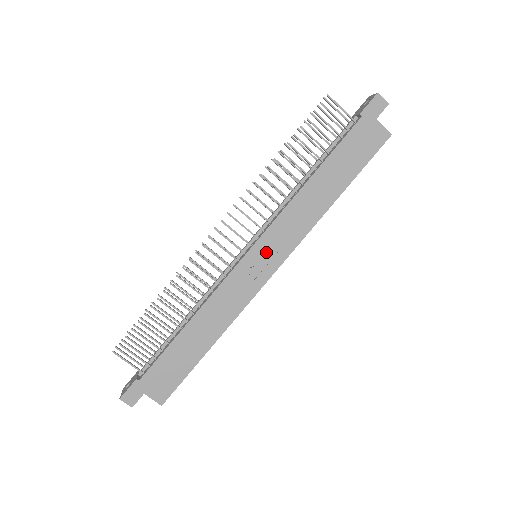
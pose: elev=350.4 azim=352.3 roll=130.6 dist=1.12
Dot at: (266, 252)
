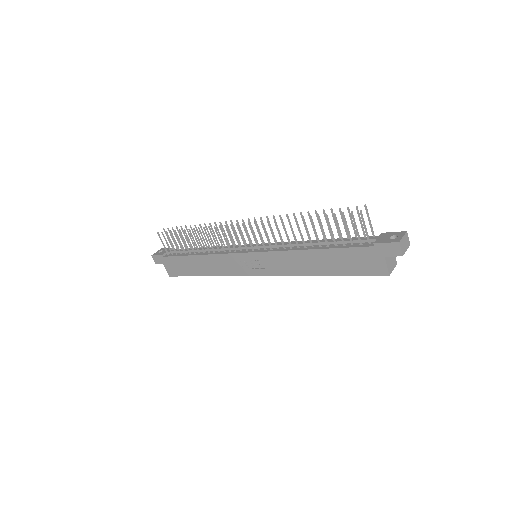
Dot at: (258, 262)
